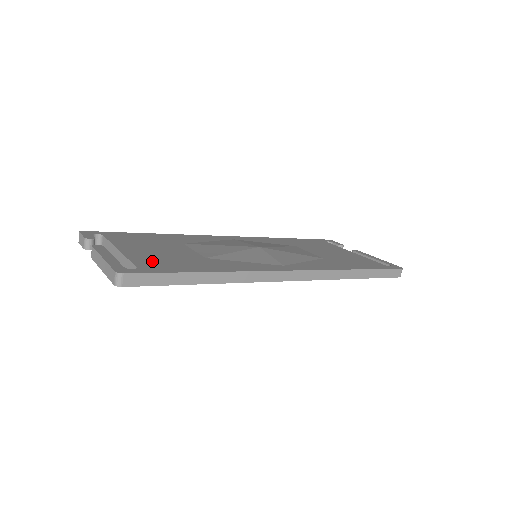
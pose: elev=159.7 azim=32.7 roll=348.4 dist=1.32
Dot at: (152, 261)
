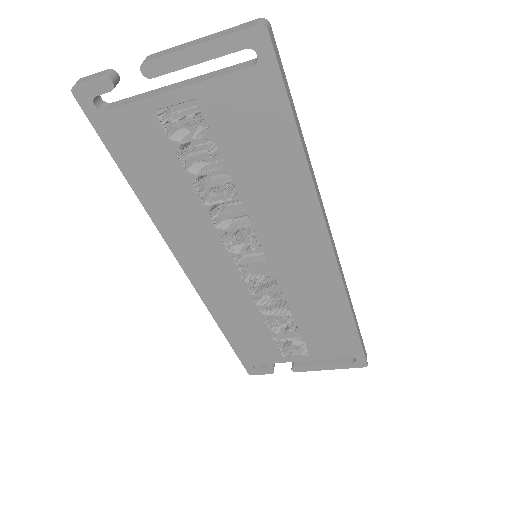
Dot at: occluded
